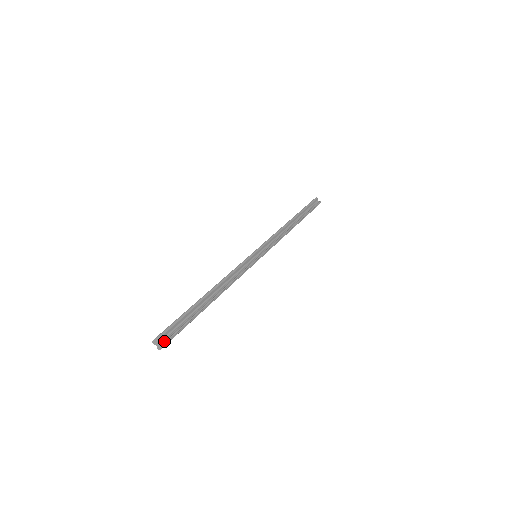
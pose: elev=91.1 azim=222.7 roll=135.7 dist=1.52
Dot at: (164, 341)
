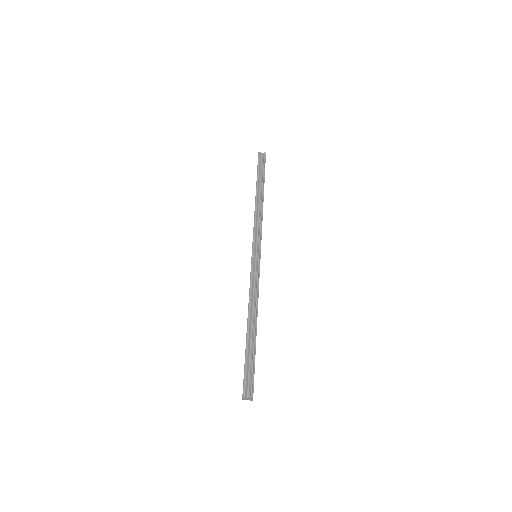
Dot at: (250, 394)
